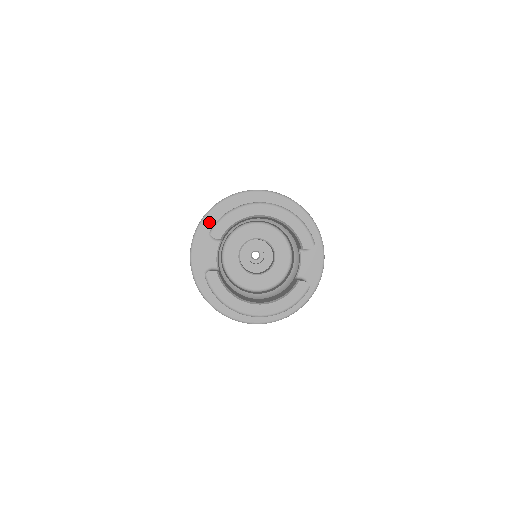
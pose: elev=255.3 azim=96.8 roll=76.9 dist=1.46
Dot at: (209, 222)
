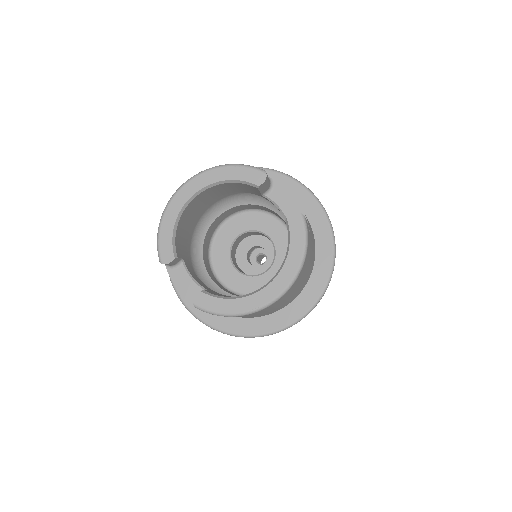
Dot at: occluded
